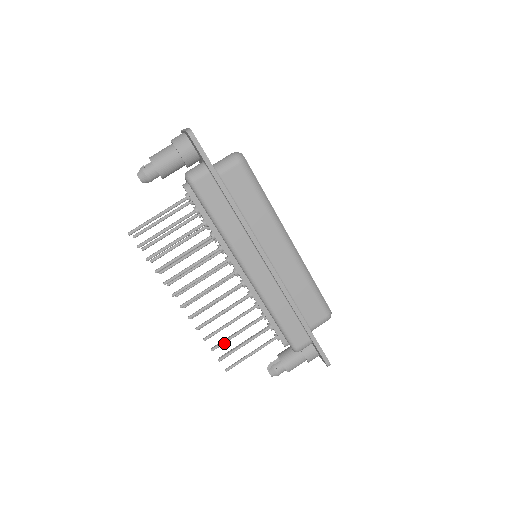
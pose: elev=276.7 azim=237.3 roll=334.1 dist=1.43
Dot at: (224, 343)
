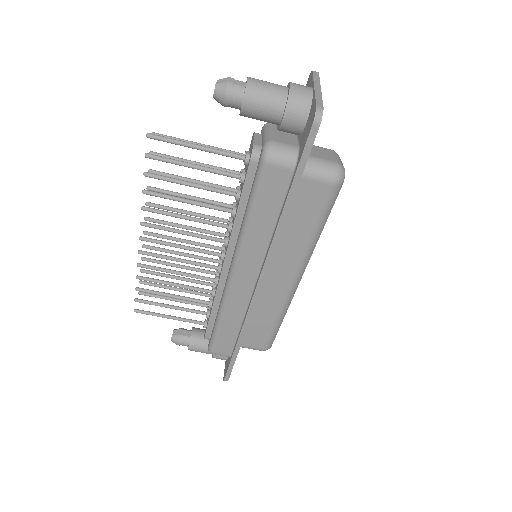
Dot at: (153, 293)
